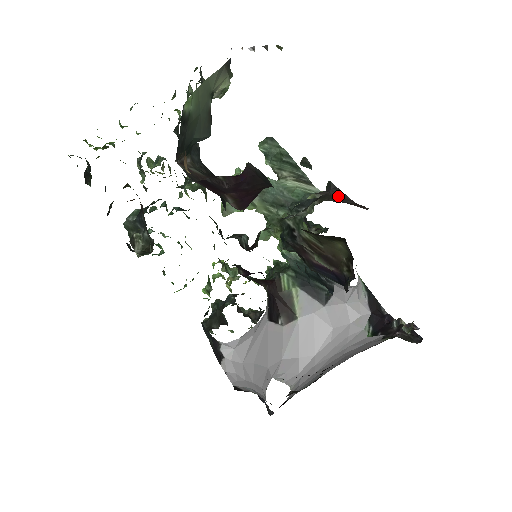
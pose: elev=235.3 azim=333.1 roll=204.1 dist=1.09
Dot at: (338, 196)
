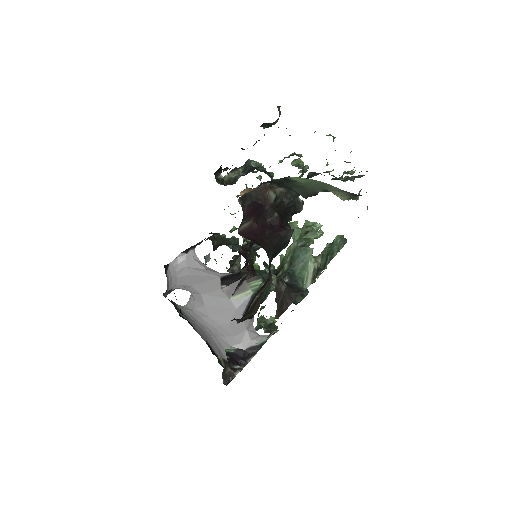
Dot at: (290, 299)
